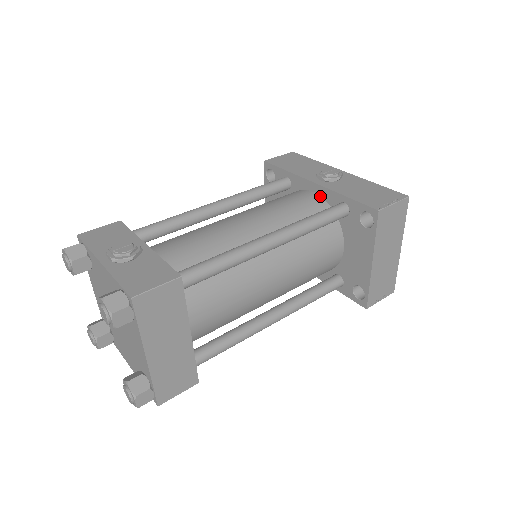
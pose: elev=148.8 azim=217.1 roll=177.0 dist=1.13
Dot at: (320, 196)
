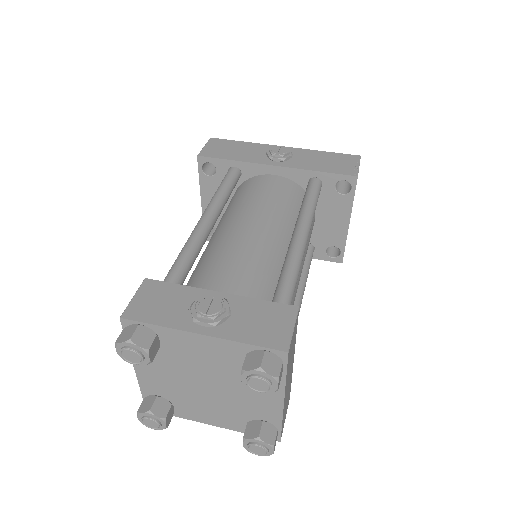
Dot at: (284, 177)
